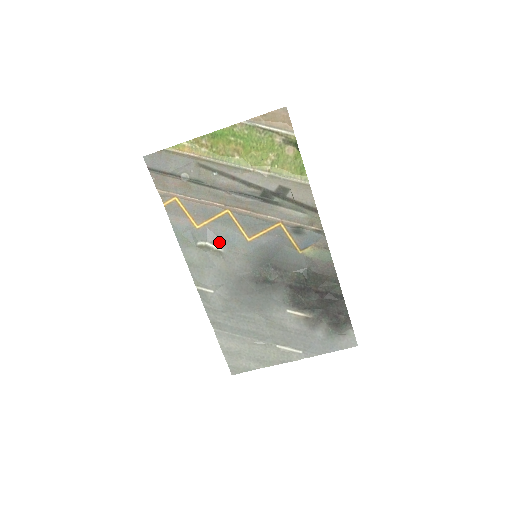
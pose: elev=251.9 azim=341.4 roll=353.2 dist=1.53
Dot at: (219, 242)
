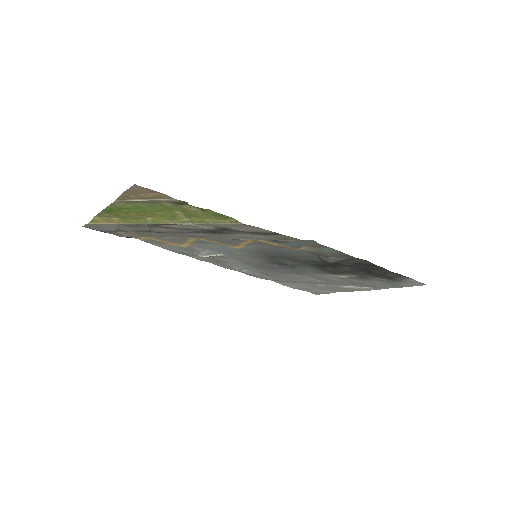
Dot at: (213, 252)
